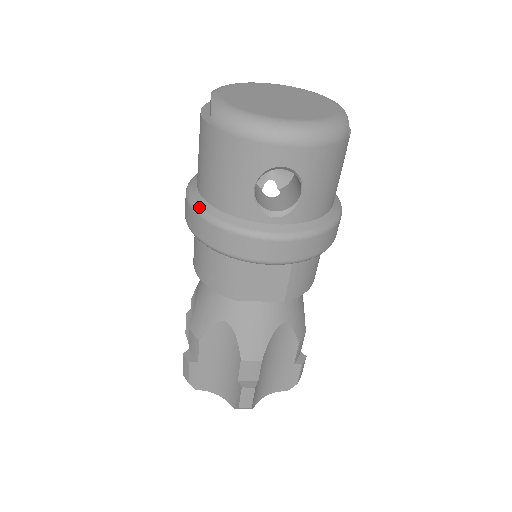
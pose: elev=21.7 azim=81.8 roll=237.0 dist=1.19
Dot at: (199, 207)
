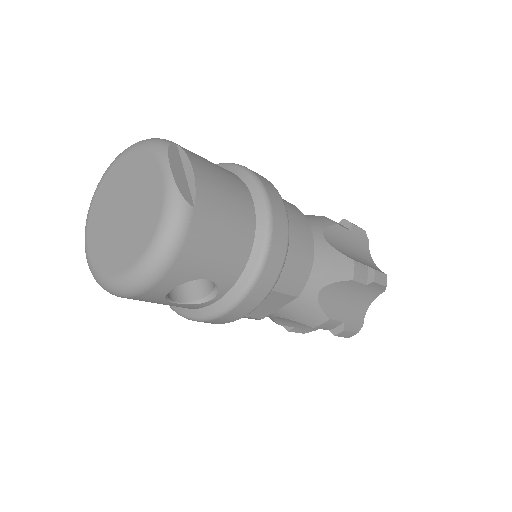
Dot at: occluded
